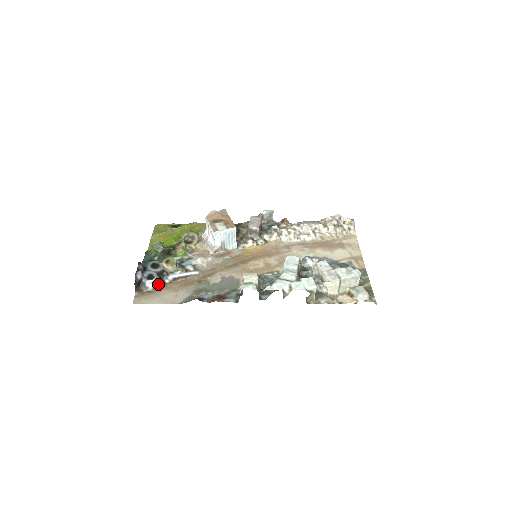
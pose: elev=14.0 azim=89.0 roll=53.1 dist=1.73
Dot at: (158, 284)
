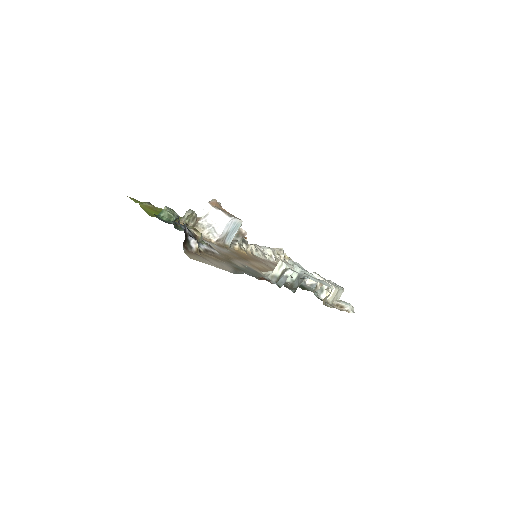
Dot at: (198, 248)
